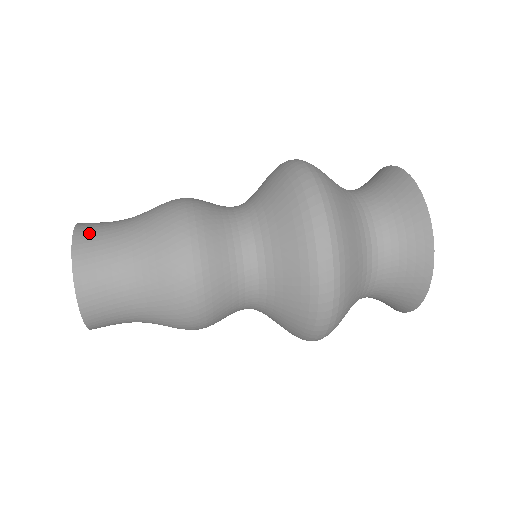
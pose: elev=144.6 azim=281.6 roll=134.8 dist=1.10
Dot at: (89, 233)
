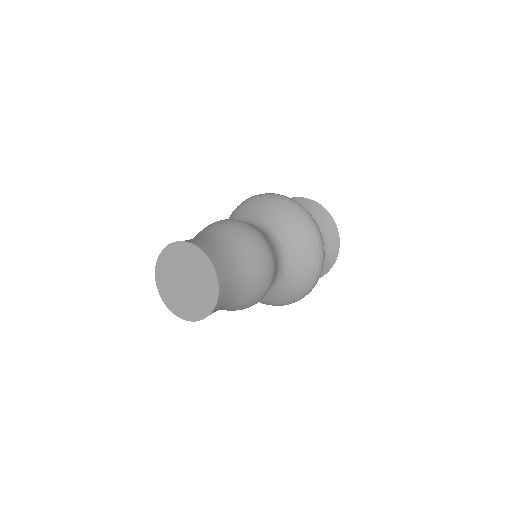
Dot at: occluded
